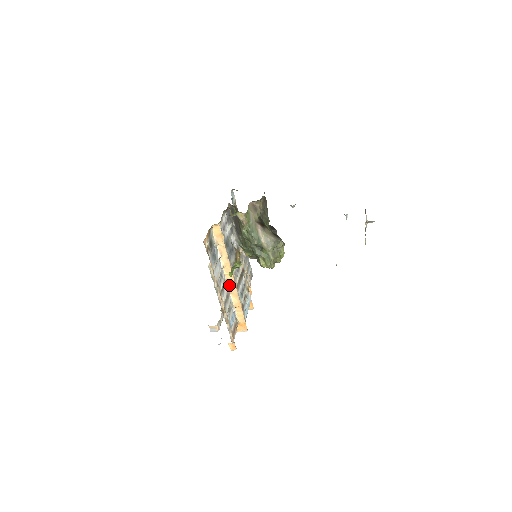
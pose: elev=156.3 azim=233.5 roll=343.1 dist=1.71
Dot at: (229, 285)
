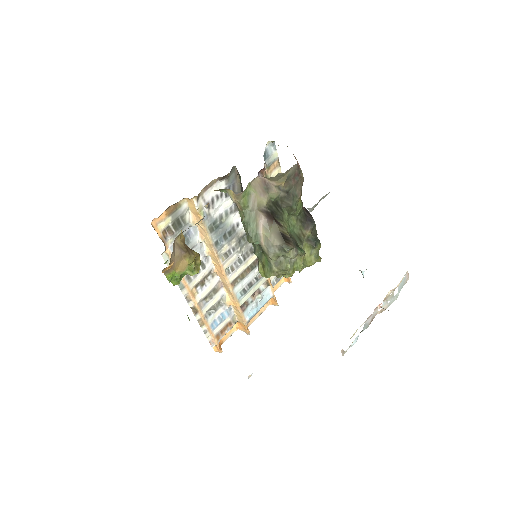
Dot at: (220, 277)
